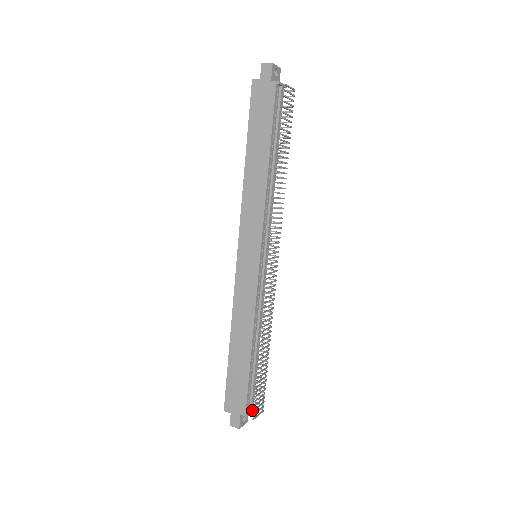
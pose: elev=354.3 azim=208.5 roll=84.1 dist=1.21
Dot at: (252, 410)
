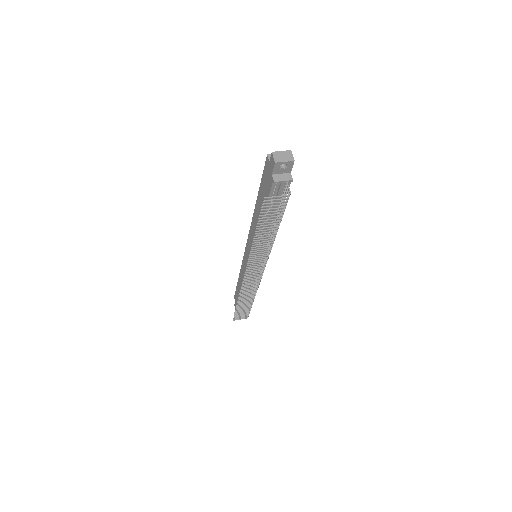
Dot at: occluded
